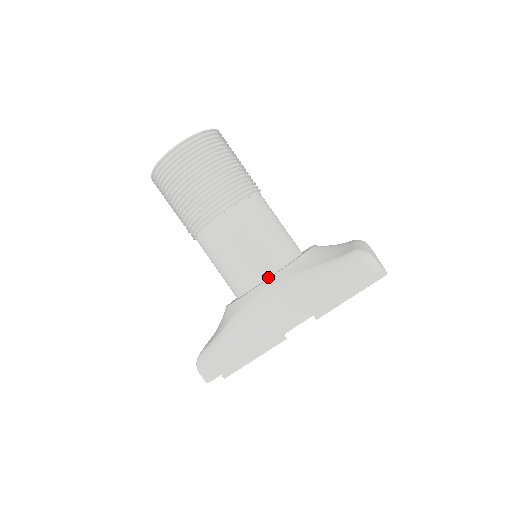
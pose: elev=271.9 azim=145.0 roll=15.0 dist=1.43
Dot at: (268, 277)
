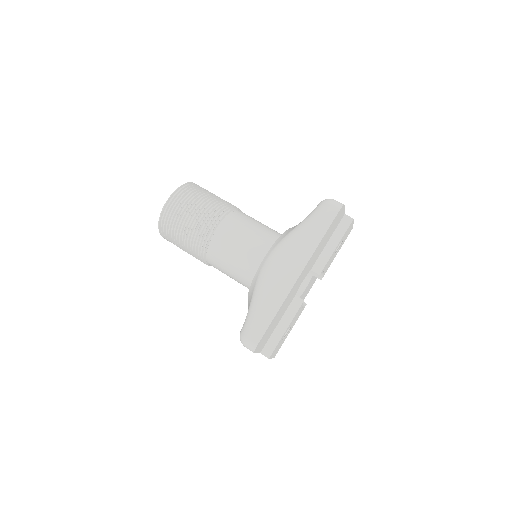
Dot at: occluded
